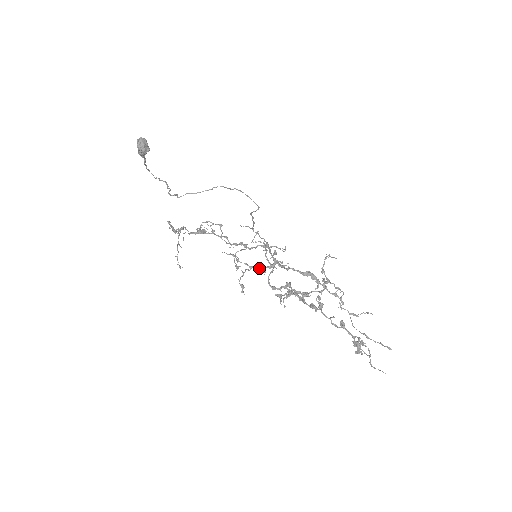
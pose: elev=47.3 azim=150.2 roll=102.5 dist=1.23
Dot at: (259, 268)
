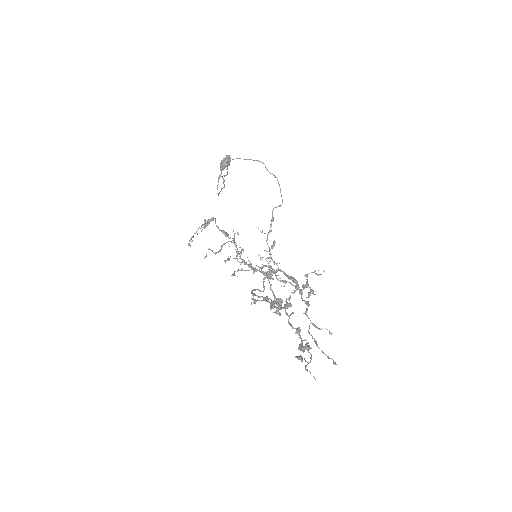
Dot at: occluded
